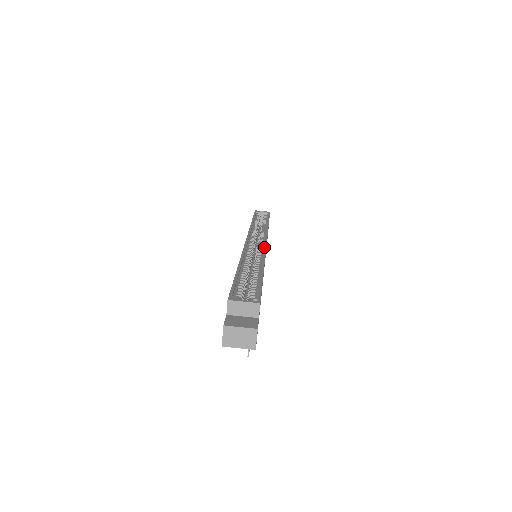
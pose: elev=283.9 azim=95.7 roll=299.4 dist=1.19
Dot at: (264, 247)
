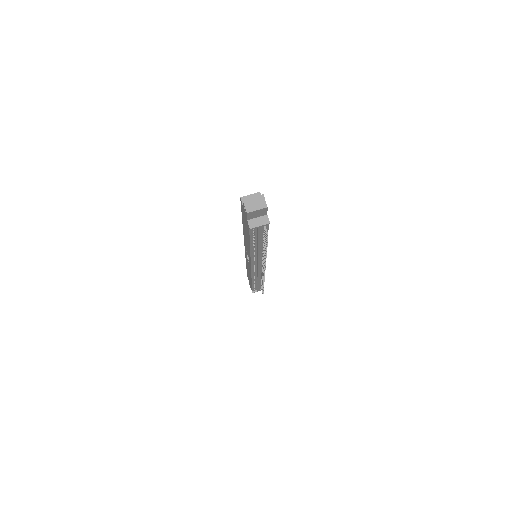
Dot at: occluded
